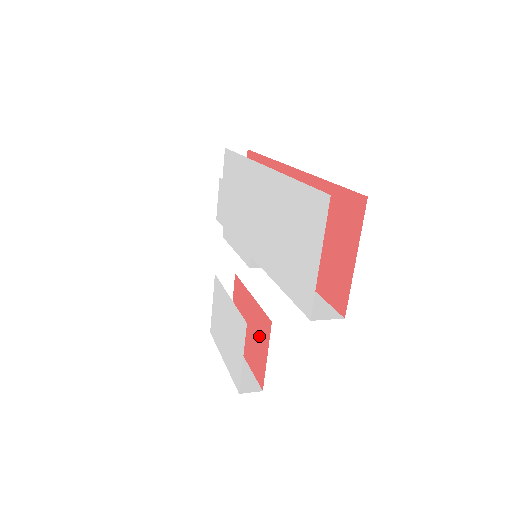
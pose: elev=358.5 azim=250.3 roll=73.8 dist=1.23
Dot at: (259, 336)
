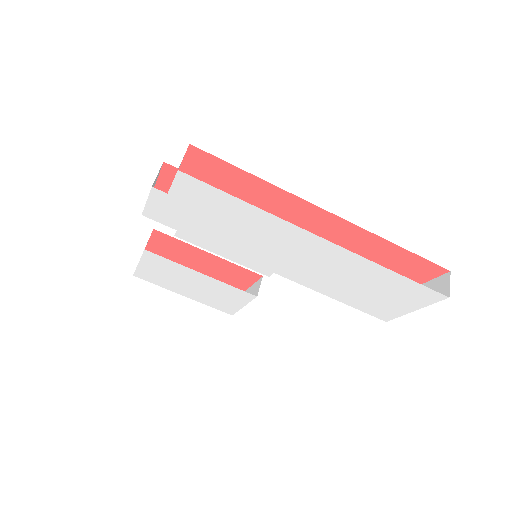
Dot at: (231, 276)
